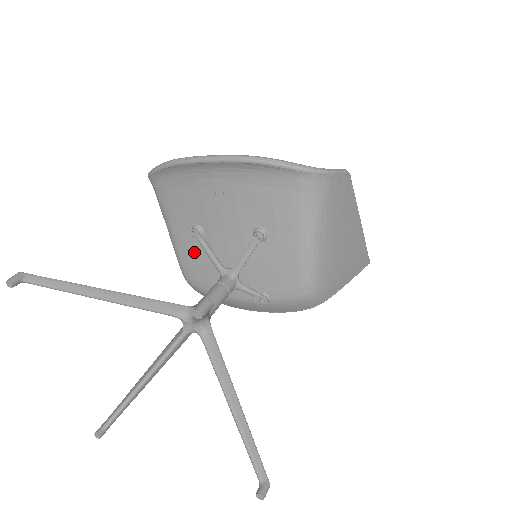
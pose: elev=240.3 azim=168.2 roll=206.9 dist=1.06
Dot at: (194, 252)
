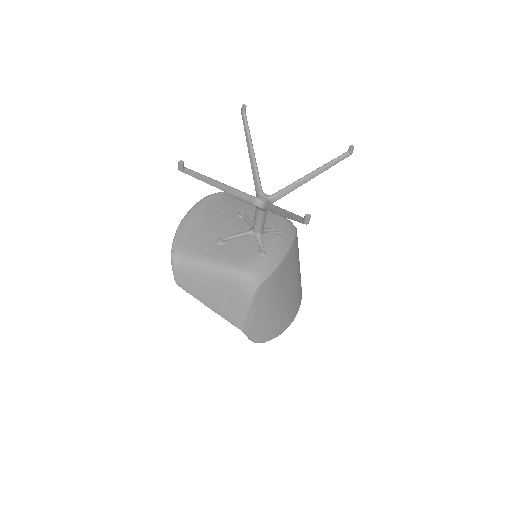
Dot at: (231, 251)
